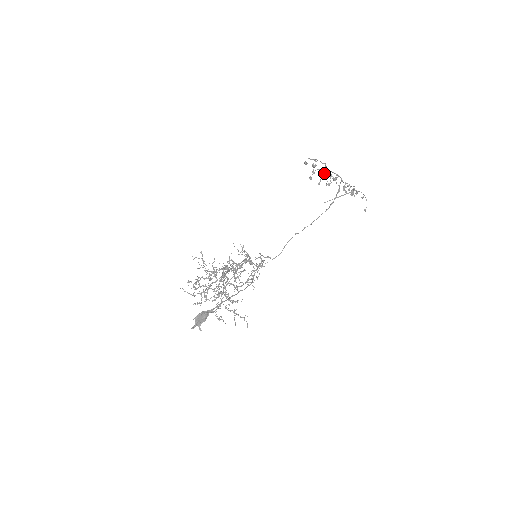
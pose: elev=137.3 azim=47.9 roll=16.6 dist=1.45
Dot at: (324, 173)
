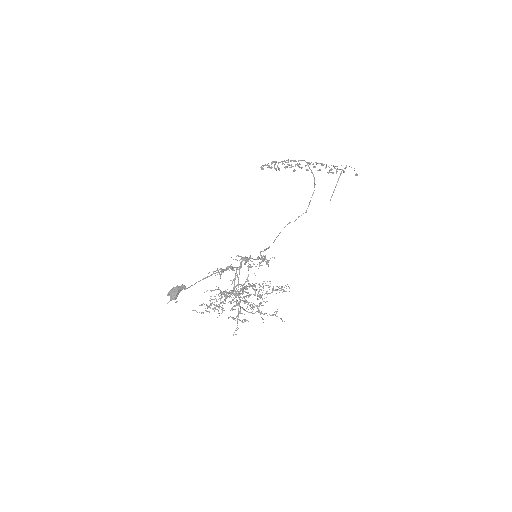
Dot at: (293, 171)
